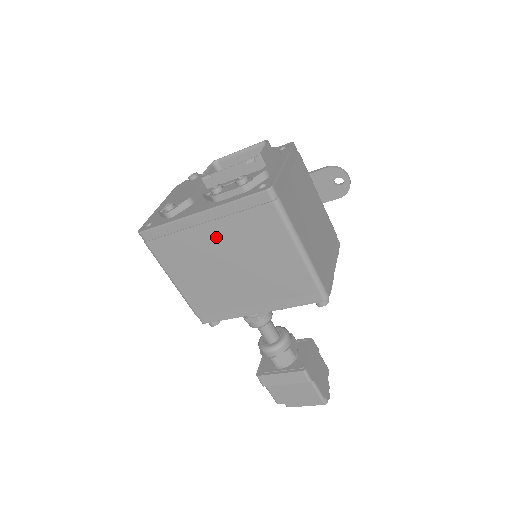
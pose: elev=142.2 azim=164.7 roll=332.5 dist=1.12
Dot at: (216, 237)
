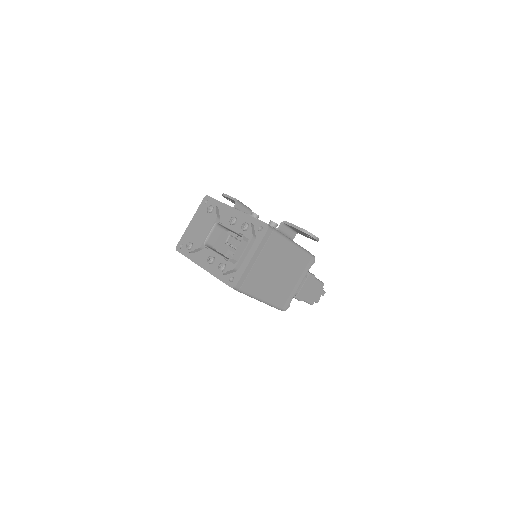
Dot at: occluded
